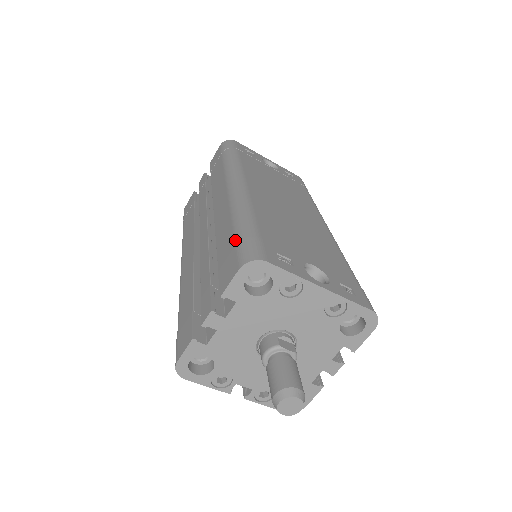
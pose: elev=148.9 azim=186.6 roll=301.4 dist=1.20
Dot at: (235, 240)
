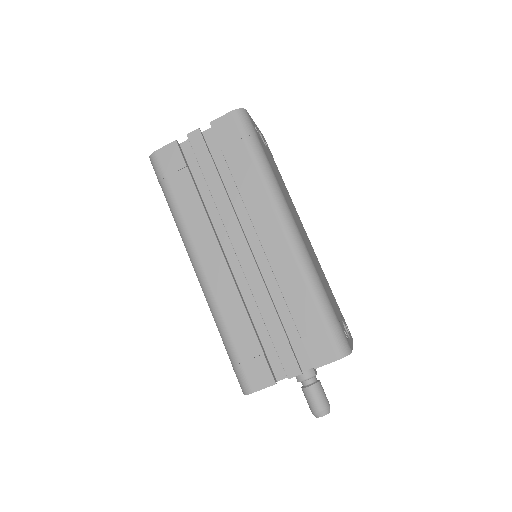
Dot at: (323, 322)
